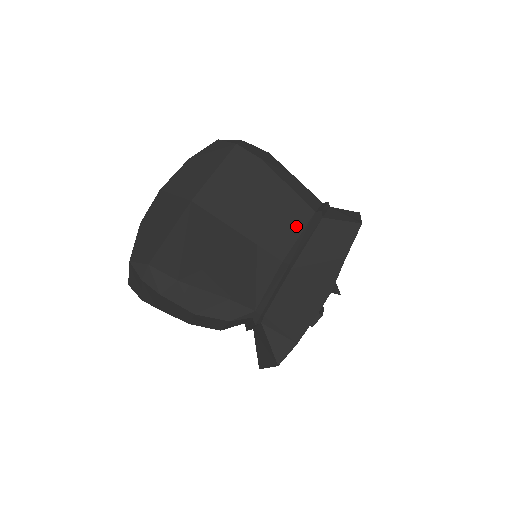
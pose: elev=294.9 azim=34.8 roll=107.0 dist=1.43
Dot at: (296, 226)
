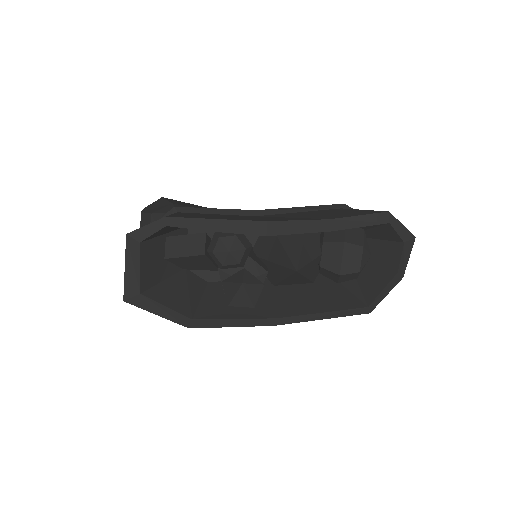
Dot at: occluded
